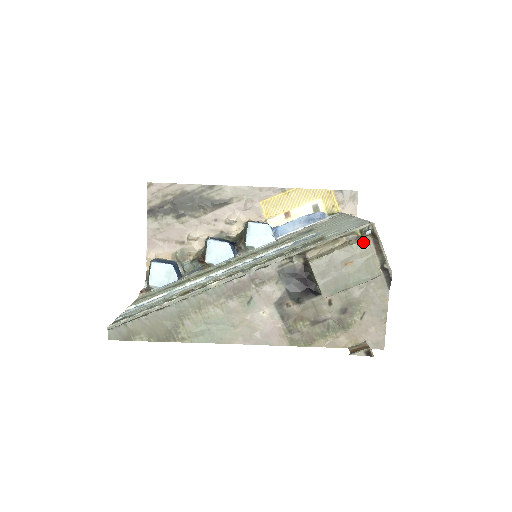
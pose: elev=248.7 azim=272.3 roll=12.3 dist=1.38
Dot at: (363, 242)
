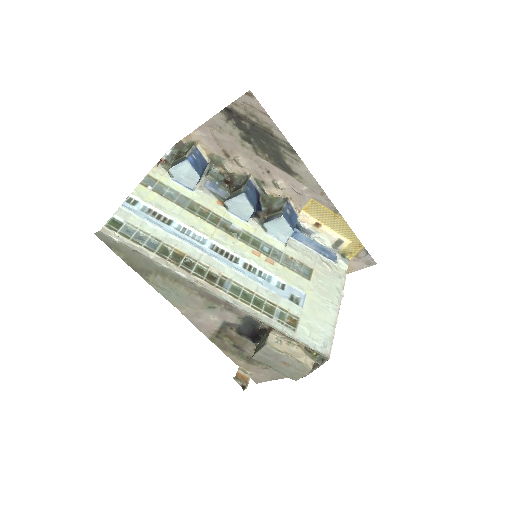
Dot at: (307, 368)
